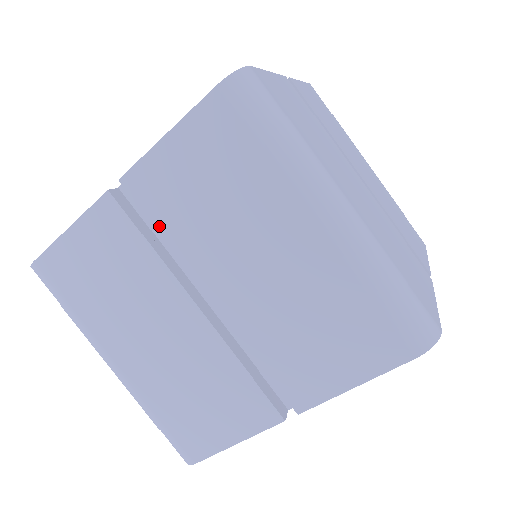
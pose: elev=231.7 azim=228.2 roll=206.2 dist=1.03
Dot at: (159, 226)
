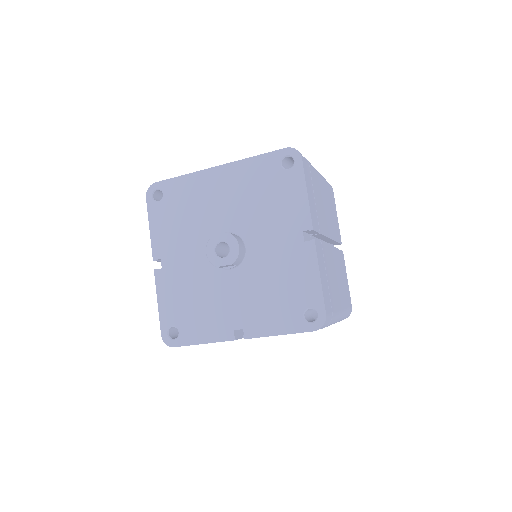
Dot at: occluded
